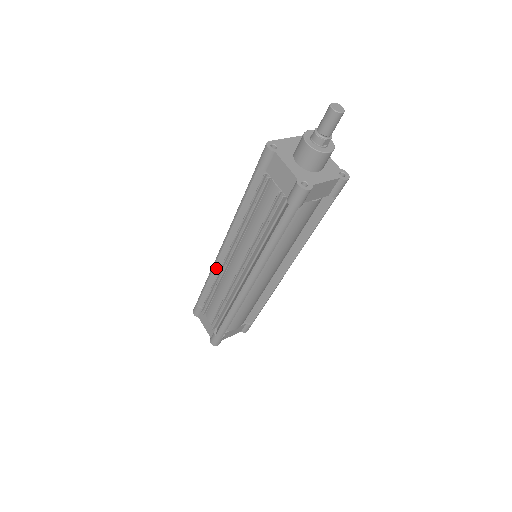
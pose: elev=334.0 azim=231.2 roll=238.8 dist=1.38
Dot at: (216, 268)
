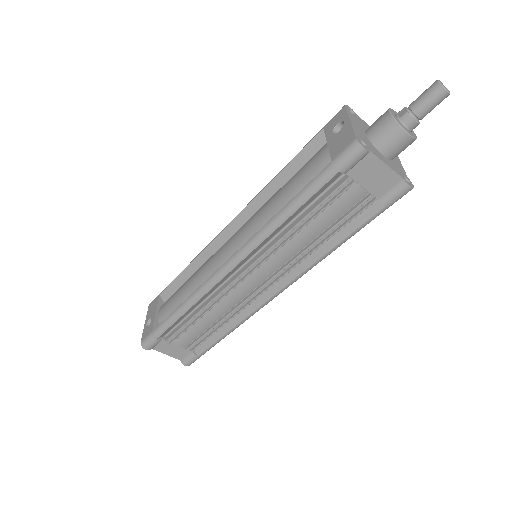
Dot at: (209, 292)
